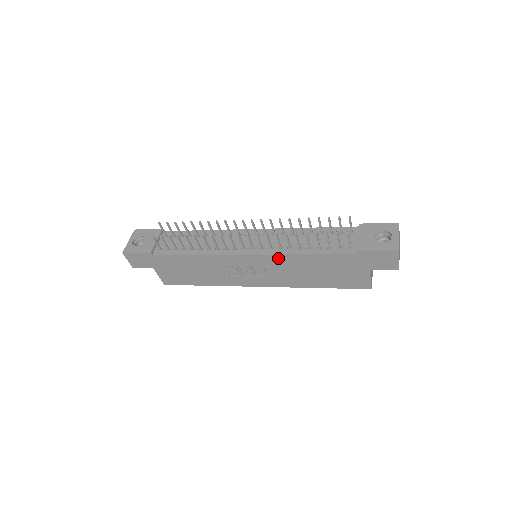
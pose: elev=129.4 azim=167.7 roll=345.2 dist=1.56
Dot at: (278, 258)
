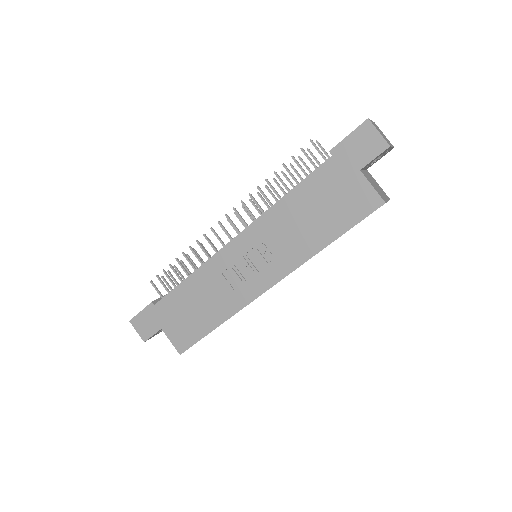
Dot at: (263, 222)
